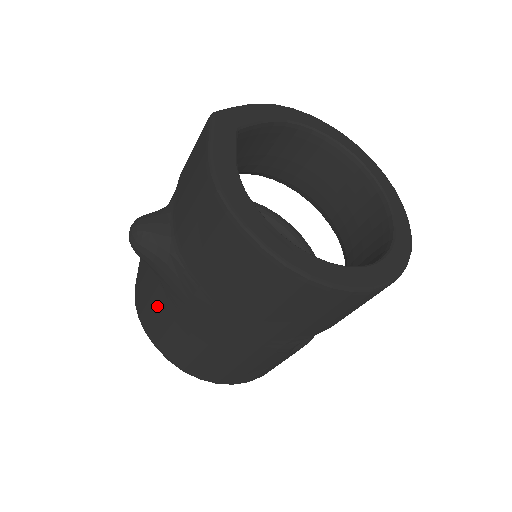
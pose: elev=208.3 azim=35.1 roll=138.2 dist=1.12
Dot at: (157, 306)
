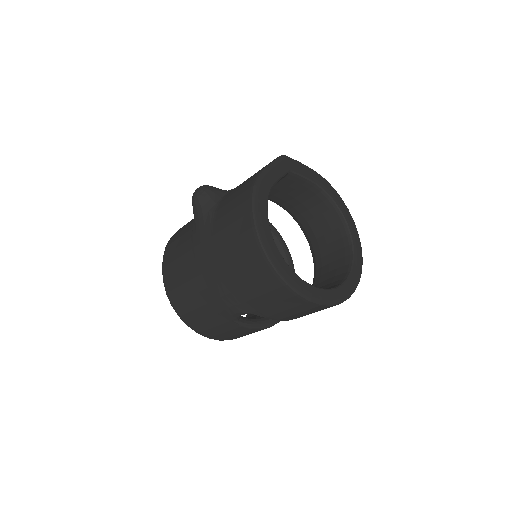
Dot at: (181, 242)
